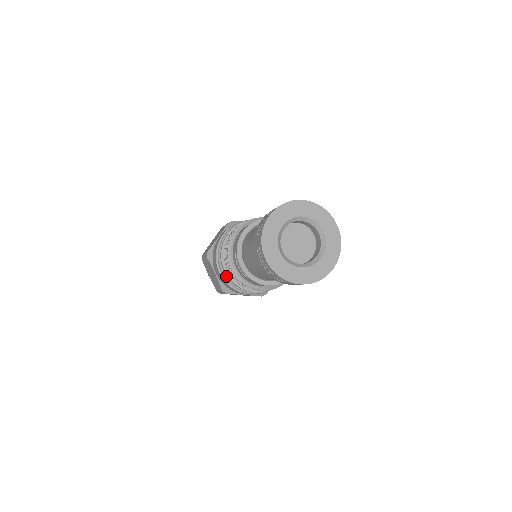
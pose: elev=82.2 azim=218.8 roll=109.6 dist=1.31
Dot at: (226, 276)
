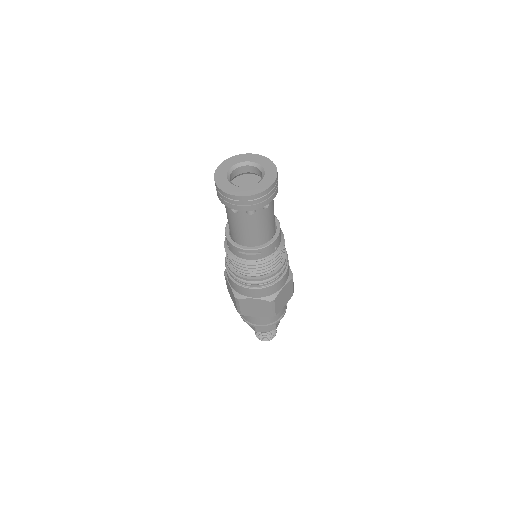
Dot at: (257, 282)
